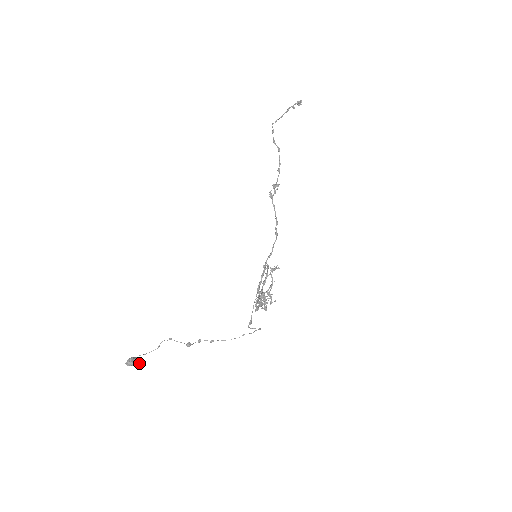
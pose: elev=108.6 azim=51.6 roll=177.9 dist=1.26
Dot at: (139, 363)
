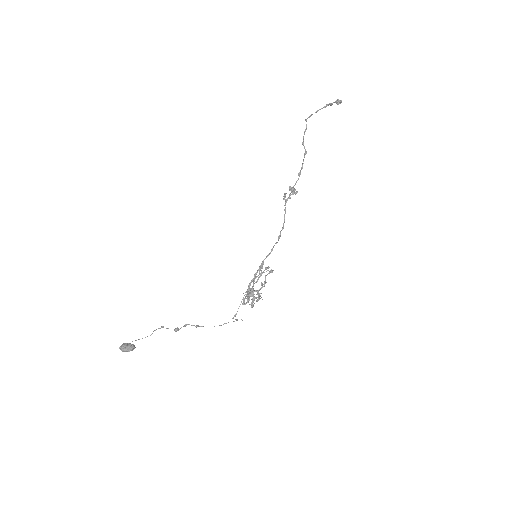
Dot at: (132, 350)
